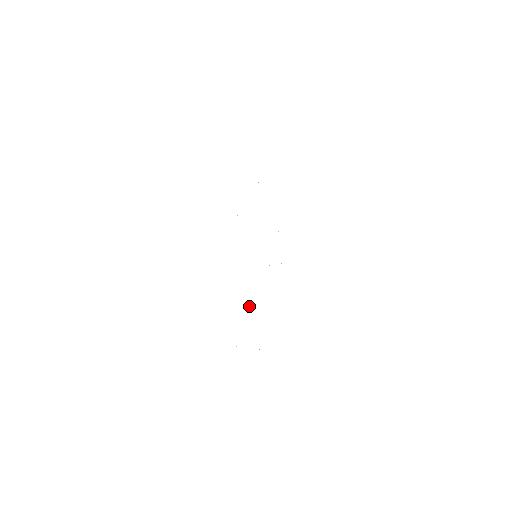
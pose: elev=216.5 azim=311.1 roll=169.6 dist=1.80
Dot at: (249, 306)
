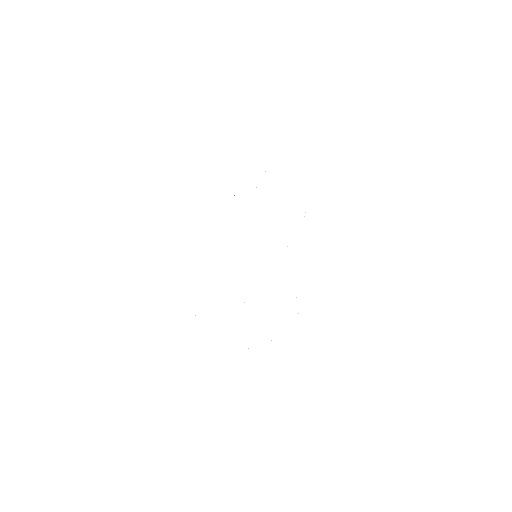
Dot at: occluded
